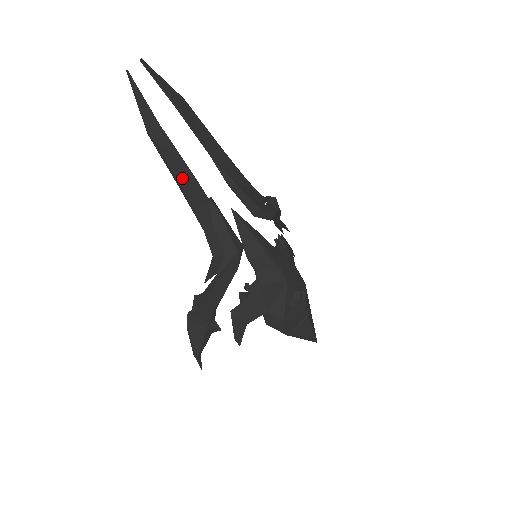
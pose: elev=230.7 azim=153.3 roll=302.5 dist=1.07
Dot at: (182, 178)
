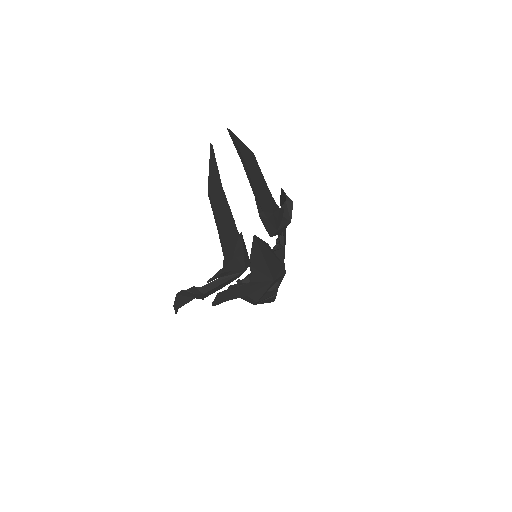
Dot at: (223, 224)
